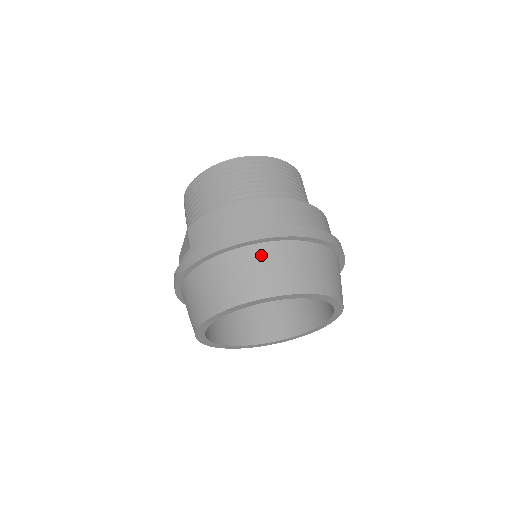
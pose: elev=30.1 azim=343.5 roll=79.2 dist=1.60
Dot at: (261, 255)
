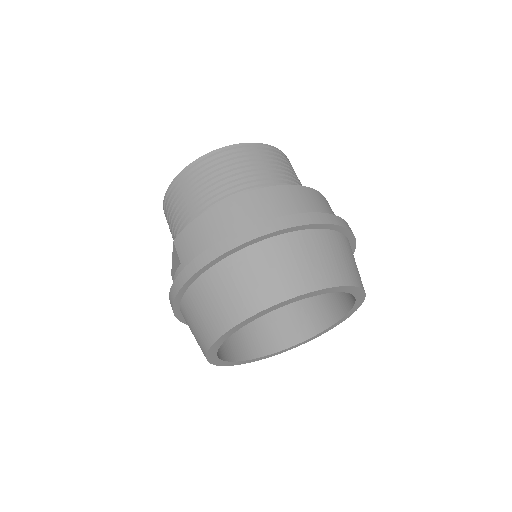
Dot at: (262, 255)
